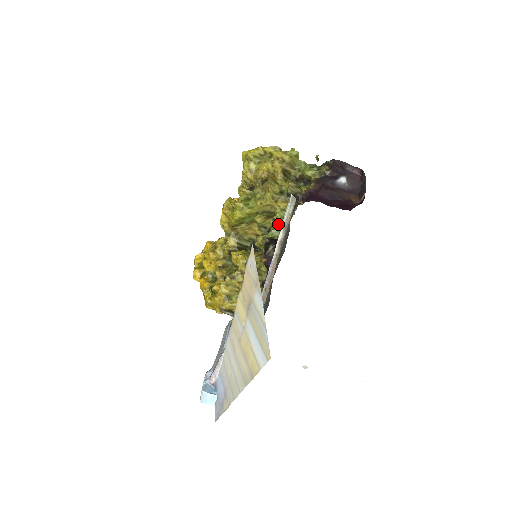
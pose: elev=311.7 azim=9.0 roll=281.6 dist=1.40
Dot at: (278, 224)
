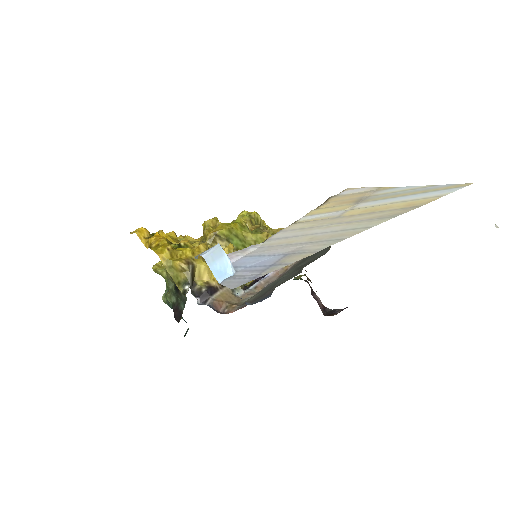
Dot at: occluded
